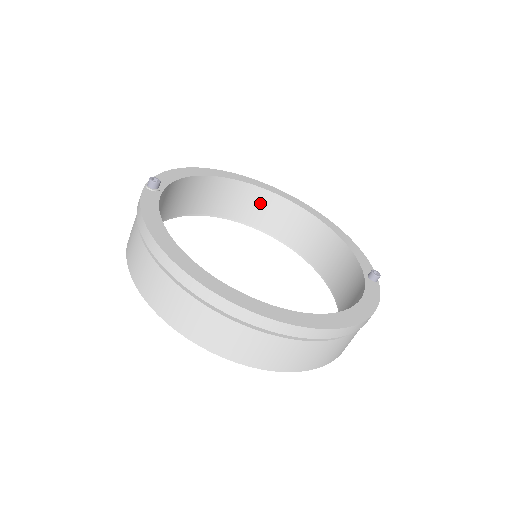
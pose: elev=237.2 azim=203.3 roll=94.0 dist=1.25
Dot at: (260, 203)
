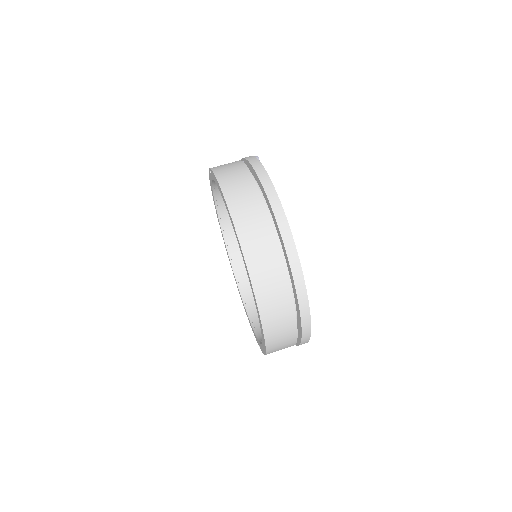
Dot at: occluded
